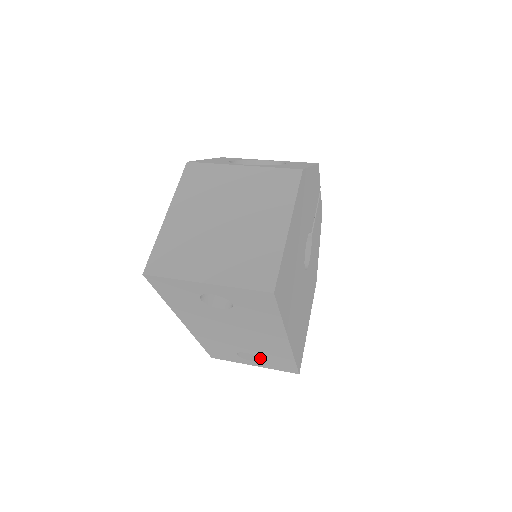
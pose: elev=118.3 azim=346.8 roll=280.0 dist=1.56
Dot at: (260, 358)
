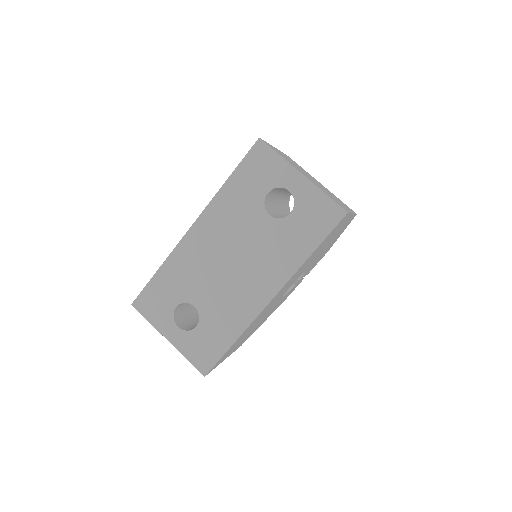
Dot at: (190, 329)
